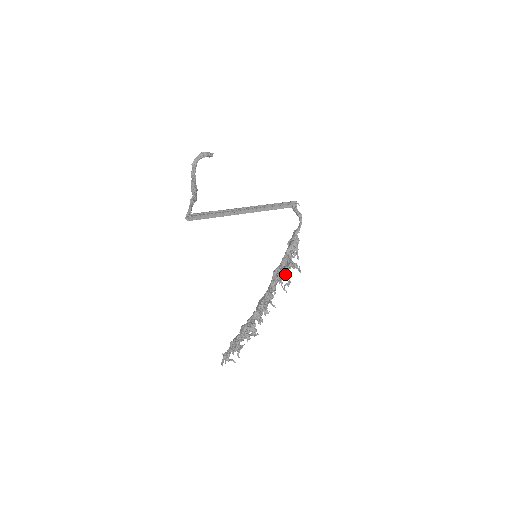
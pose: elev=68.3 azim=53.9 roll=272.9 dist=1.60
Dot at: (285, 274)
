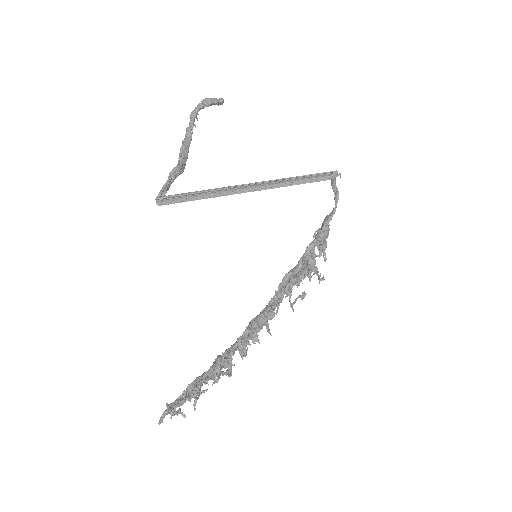
Dot at: (298, 283)
